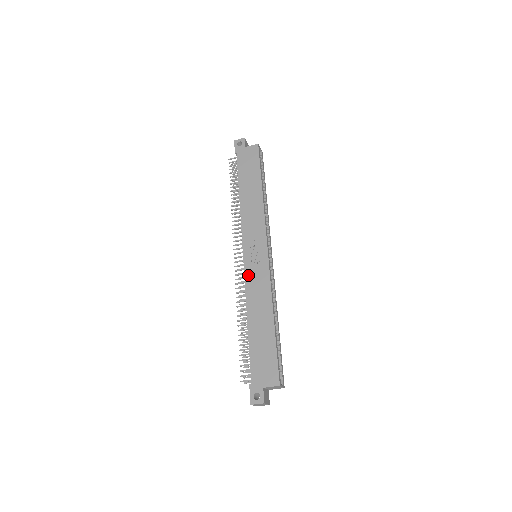
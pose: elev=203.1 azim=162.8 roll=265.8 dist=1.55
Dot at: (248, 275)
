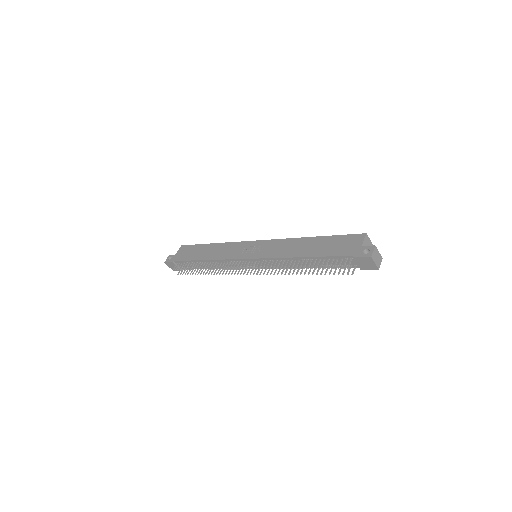
Dot at: (265, 255)
